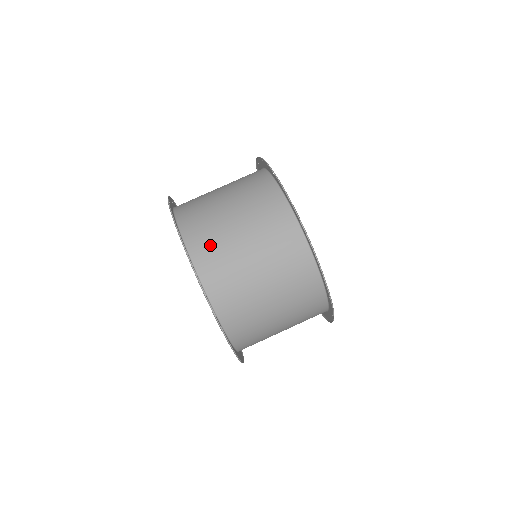
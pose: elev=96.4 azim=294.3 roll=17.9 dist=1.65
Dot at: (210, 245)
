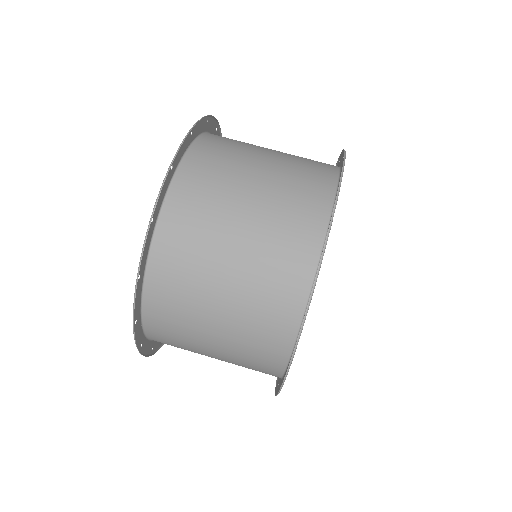
Dot at: (202, 193)
